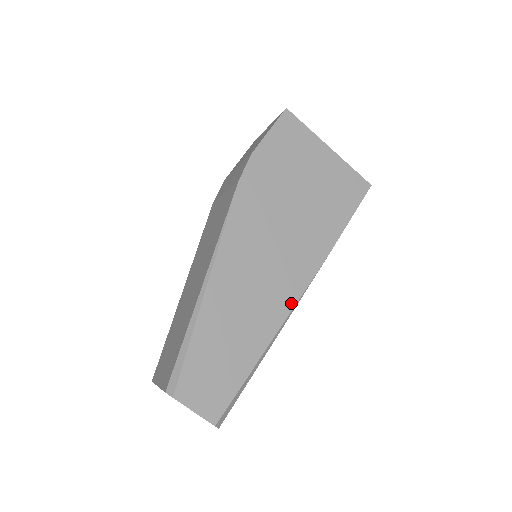
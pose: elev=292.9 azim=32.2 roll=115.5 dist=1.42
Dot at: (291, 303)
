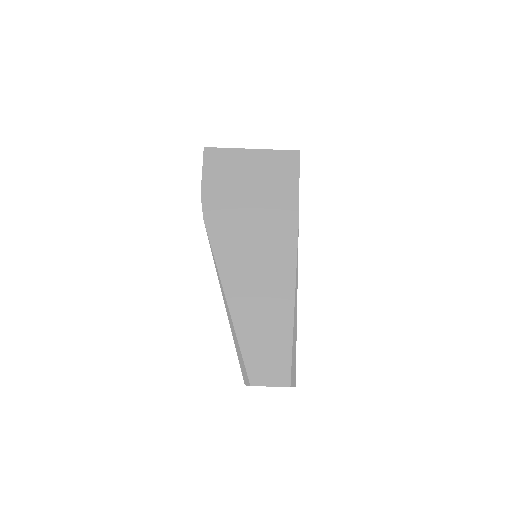
Dot at: (292, 275)
